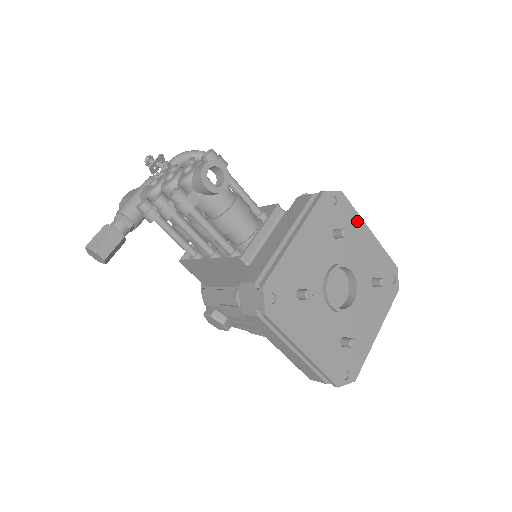
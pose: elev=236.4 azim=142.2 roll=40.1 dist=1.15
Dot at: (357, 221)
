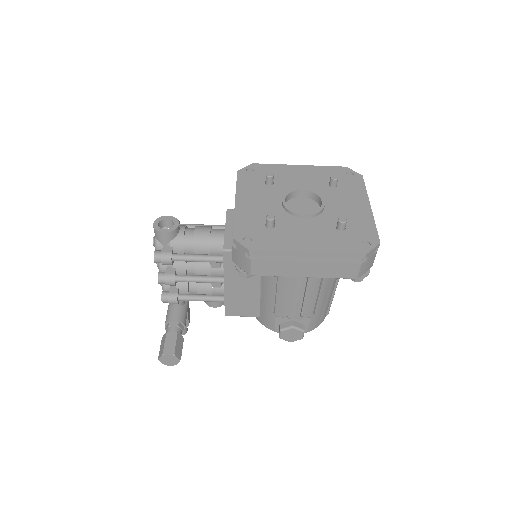
Dot at: (281, 168)
